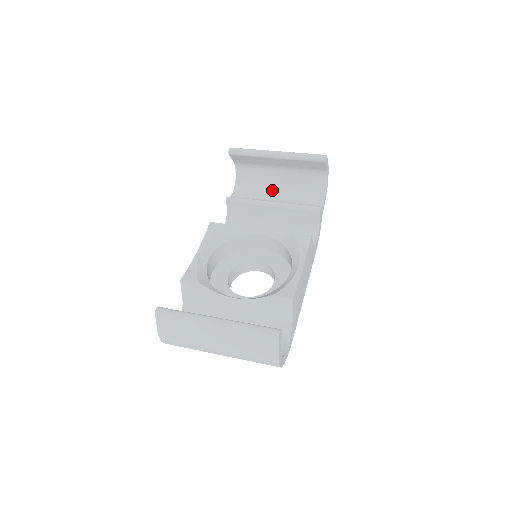
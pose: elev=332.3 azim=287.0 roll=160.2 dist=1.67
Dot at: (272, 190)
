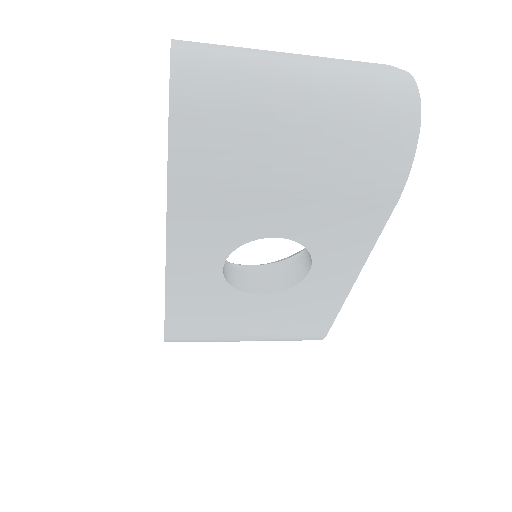
Dot at: occluded
